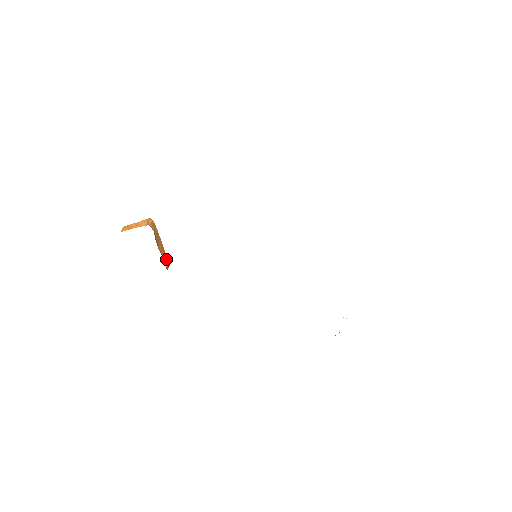
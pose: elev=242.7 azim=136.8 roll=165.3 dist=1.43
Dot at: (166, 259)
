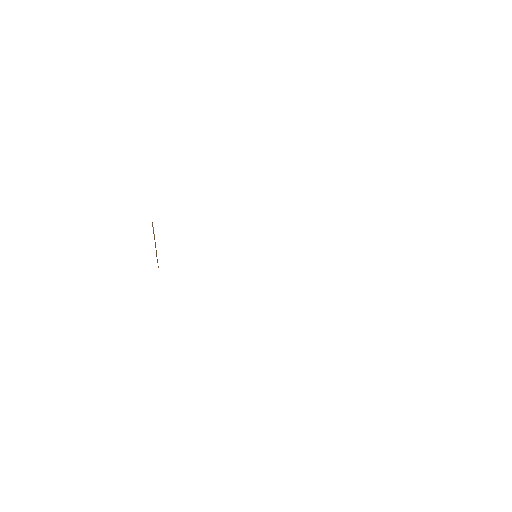
Dot at: occluded
